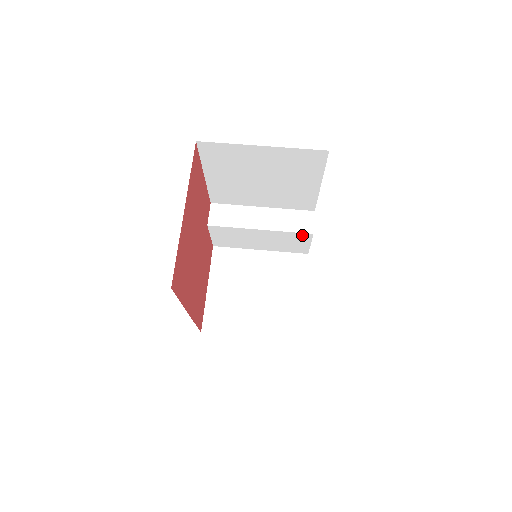
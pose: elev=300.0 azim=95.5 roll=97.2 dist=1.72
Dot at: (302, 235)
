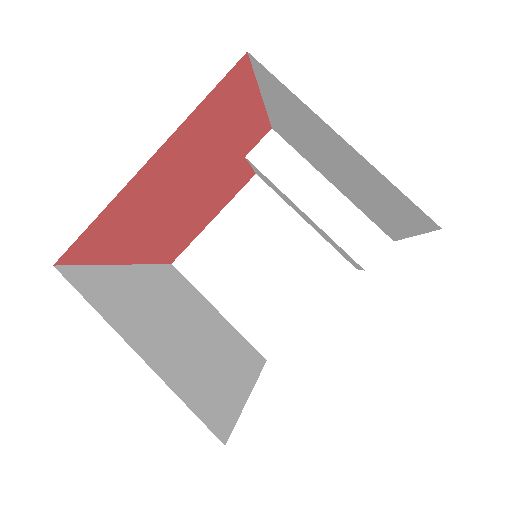
Dot at: occluded
